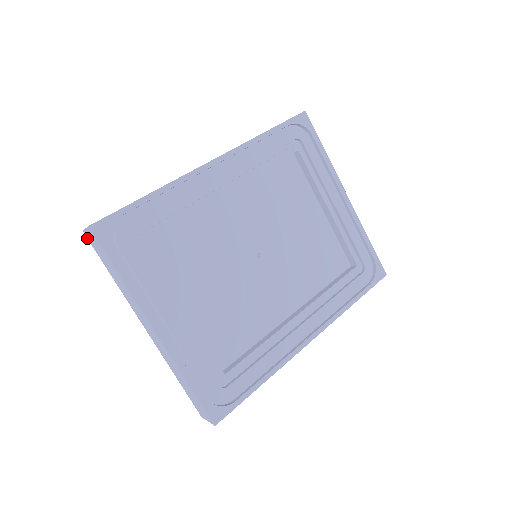
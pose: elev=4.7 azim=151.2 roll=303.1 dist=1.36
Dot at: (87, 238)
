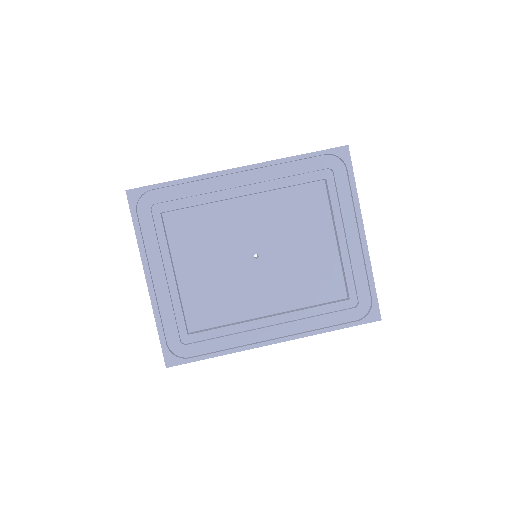
Dot at: occluded
